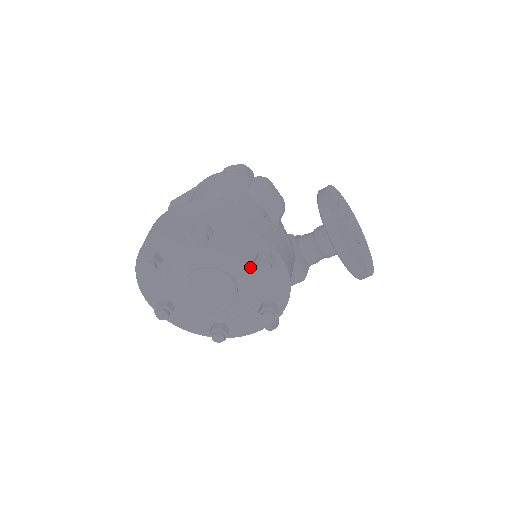
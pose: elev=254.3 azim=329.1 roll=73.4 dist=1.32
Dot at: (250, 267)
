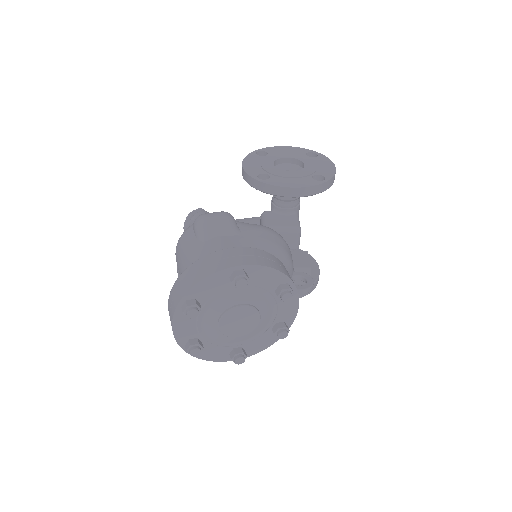
Dot at: (239, 289)
